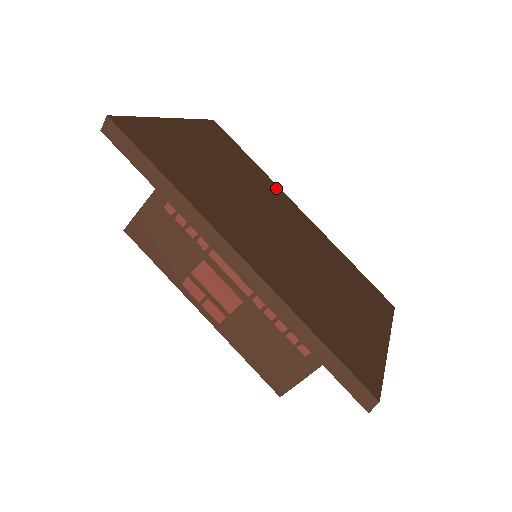
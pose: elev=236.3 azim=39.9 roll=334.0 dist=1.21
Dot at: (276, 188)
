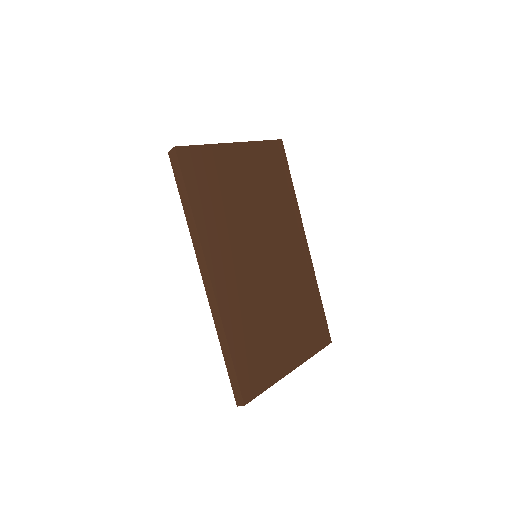
Dot at: (297, 217)
